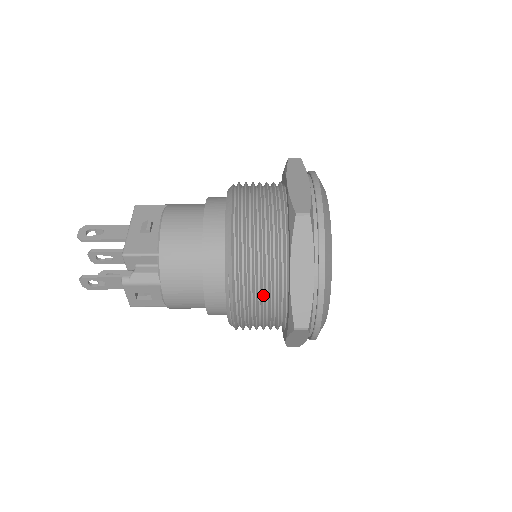
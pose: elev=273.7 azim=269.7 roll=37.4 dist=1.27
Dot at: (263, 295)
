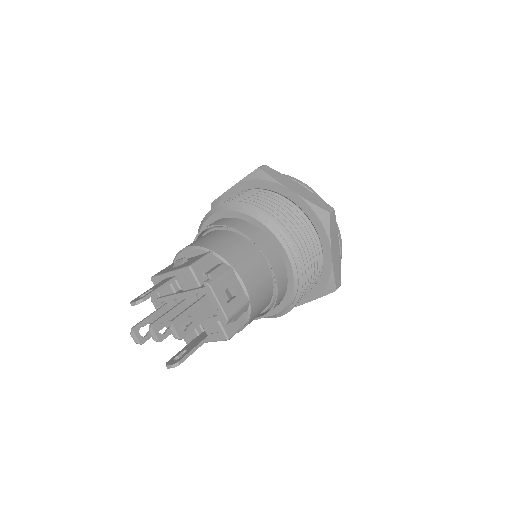
Dot at: (293, 219)
